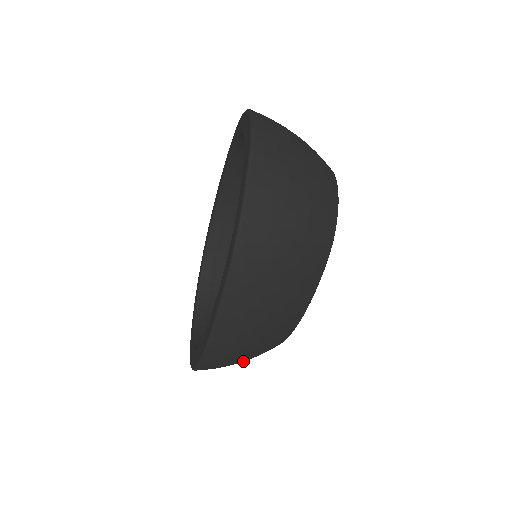
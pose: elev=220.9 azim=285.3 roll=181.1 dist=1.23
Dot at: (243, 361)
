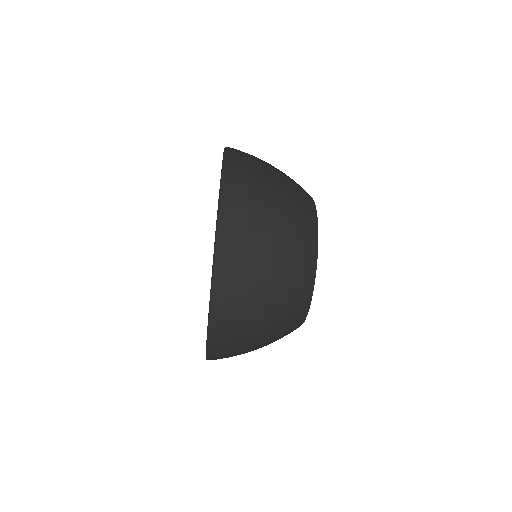
Dot at: occluded
